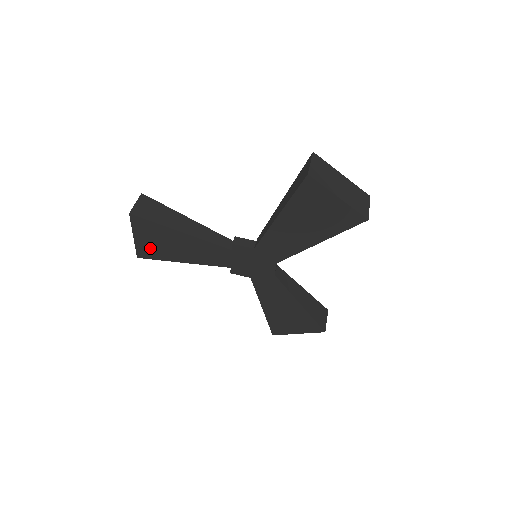
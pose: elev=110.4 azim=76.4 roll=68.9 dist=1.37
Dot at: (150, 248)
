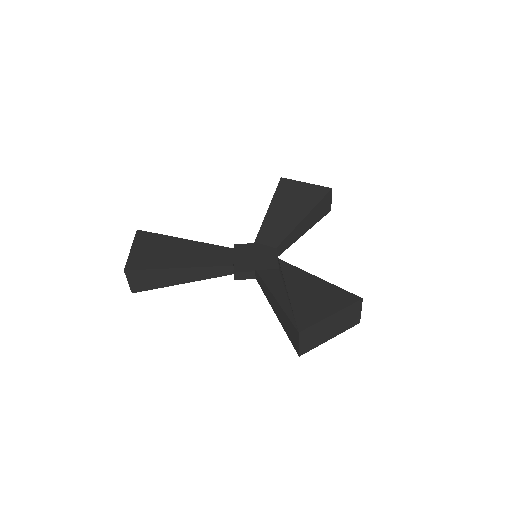
Dot at: occluded
